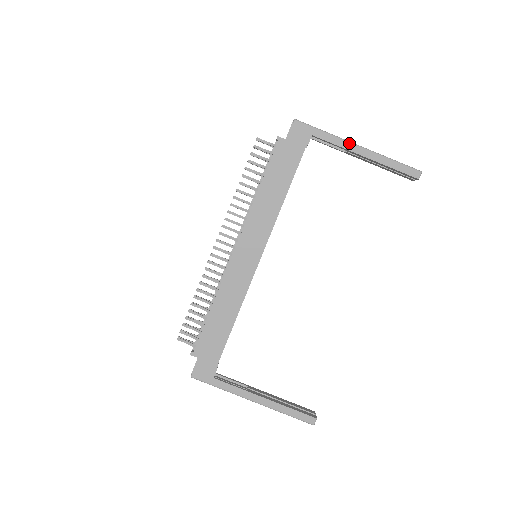
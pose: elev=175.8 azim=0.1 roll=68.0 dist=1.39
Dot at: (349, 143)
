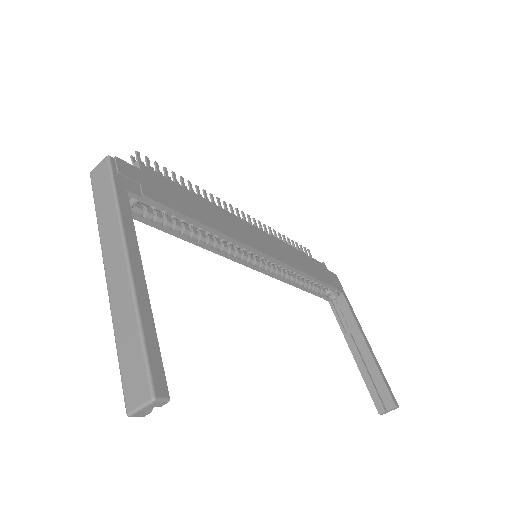
Dot at: (361, 327)
